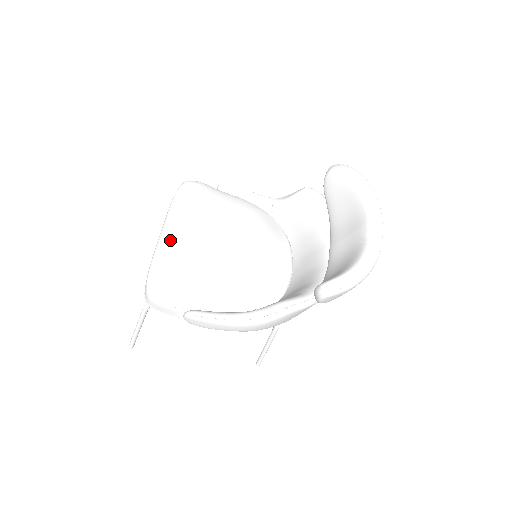
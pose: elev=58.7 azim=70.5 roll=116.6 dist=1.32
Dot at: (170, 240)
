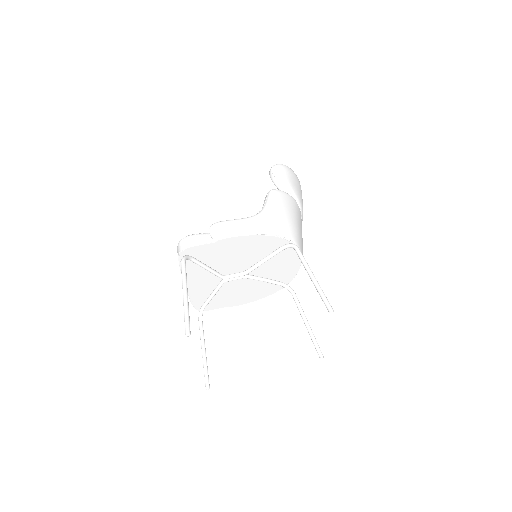
Dot at: occluded
